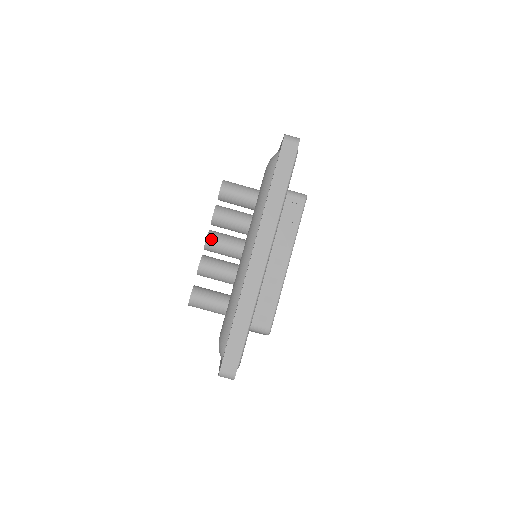
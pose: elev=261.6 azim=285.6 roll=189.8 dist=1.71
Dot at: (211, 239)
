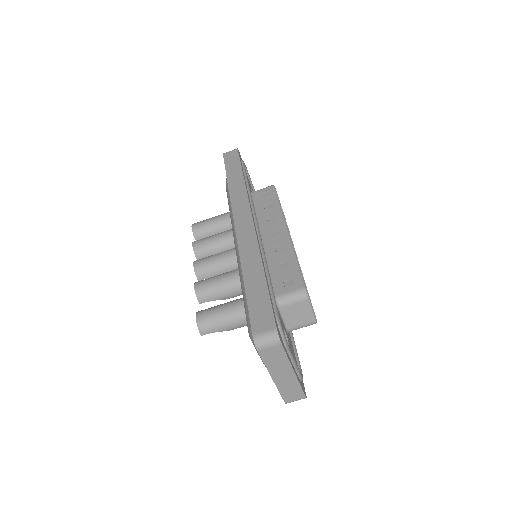
Dot at: (198, 262)
